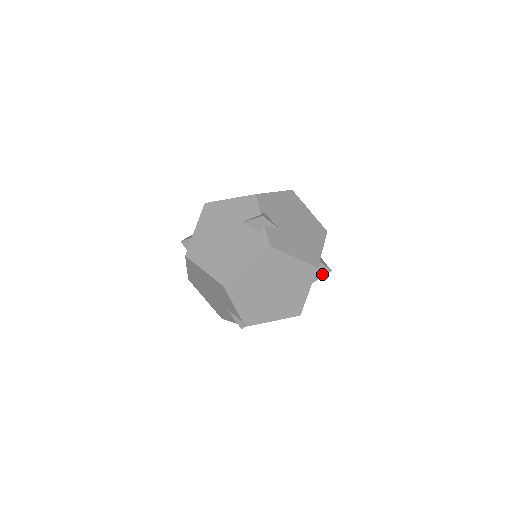
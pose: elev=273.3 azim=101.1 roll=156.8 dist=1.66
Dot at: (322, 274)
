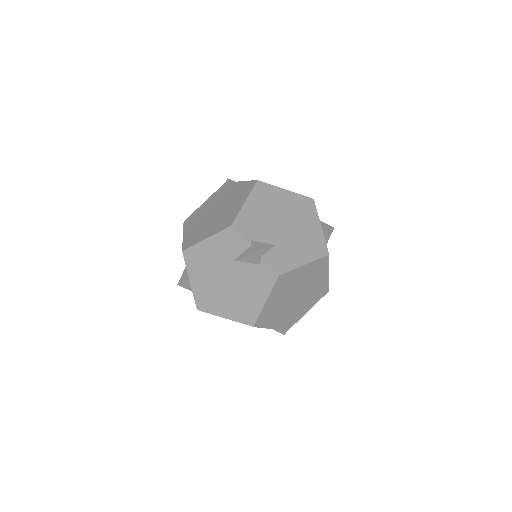
Dot at: (327, 238)
